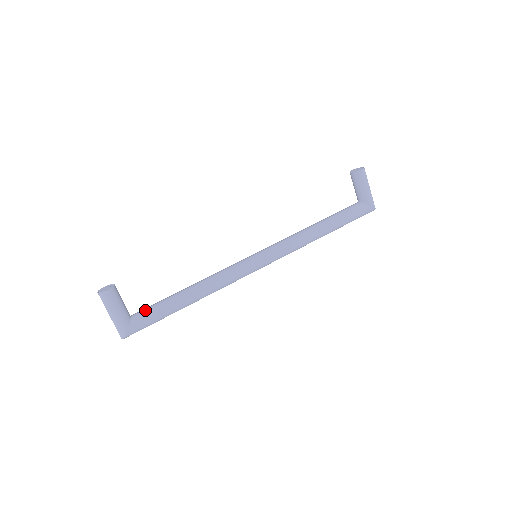
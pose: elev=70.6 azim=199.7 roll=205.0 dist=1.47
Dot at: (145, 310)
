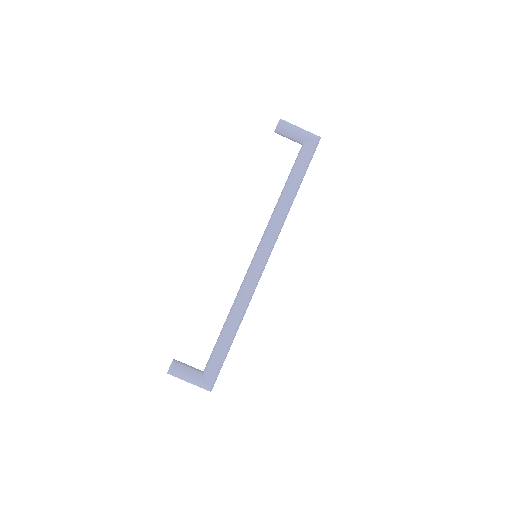
Dot at: (209, 360)
